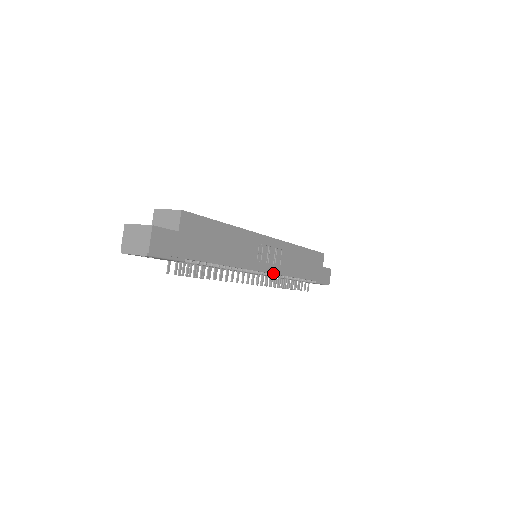
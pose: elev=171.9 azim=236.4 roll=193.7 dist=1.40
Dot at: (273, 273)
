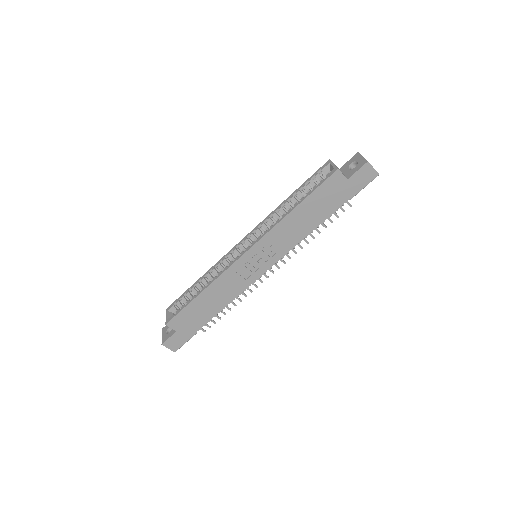
Dot at: (276, 262)
